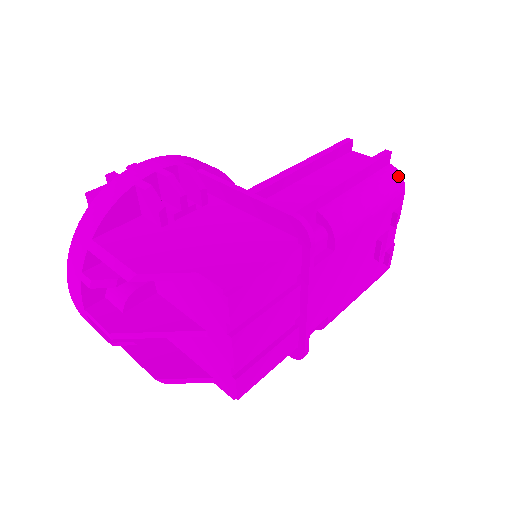
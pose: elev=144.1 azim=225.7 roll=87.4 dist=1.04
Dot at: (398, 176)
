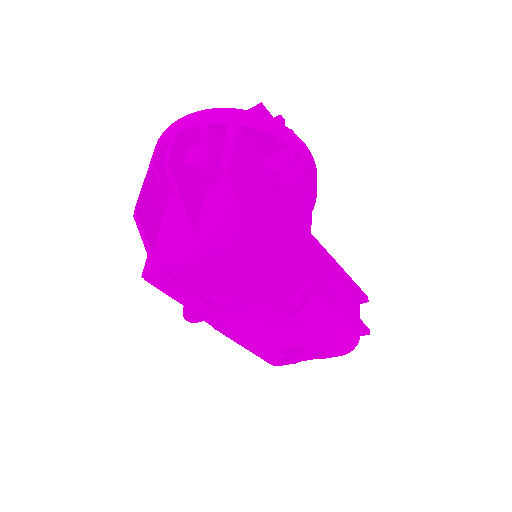
Dot at: (353, 346)
